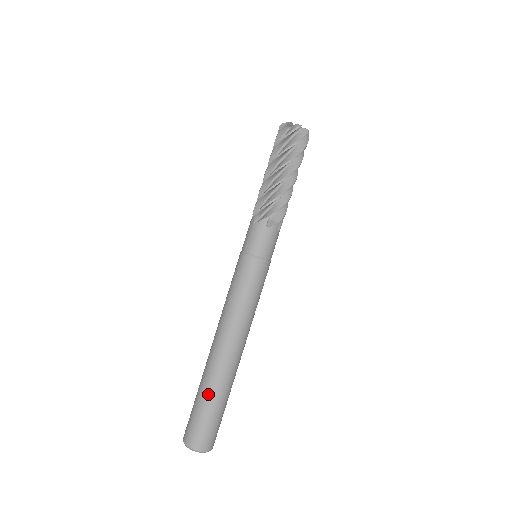
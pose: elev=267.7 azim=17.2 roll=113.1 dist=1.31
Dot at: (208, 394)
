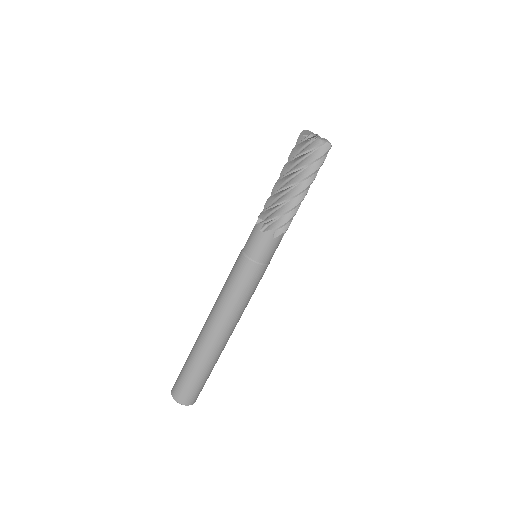
Dot at: (210, 369)
